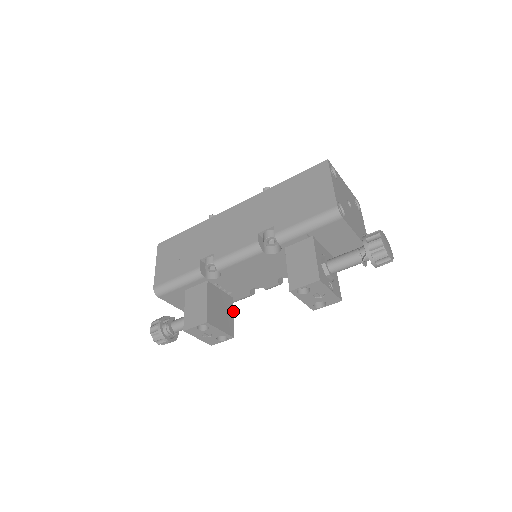
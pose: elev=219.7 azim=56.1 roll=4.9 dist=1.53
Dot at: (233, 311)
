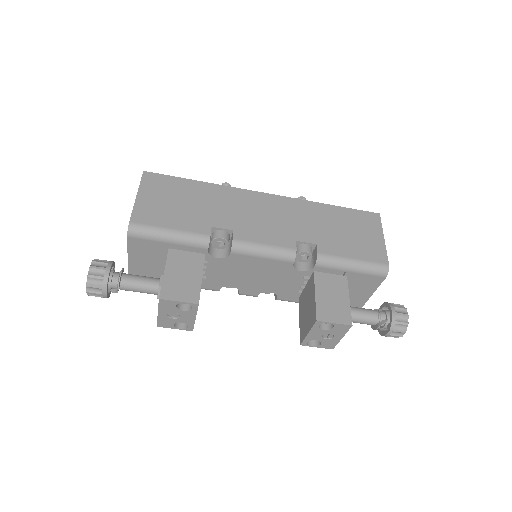
Dot at: occluded
